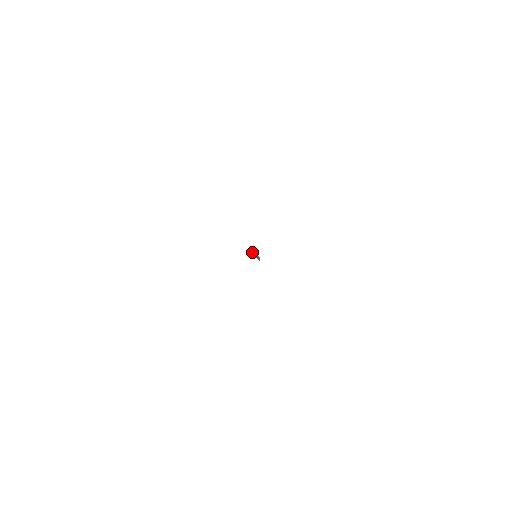
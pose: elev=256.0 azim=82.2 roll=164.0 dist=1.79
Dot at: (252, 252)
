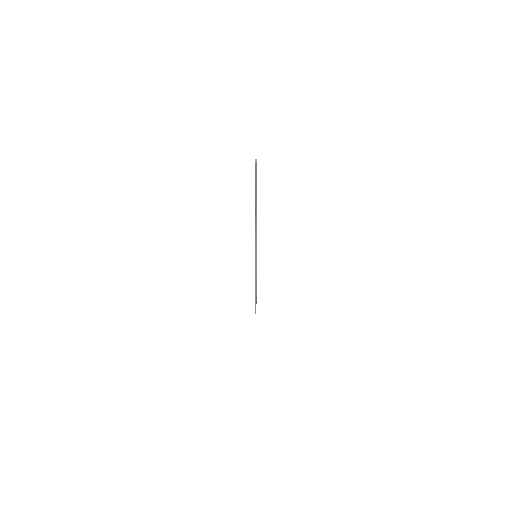
Dot at: occluded
